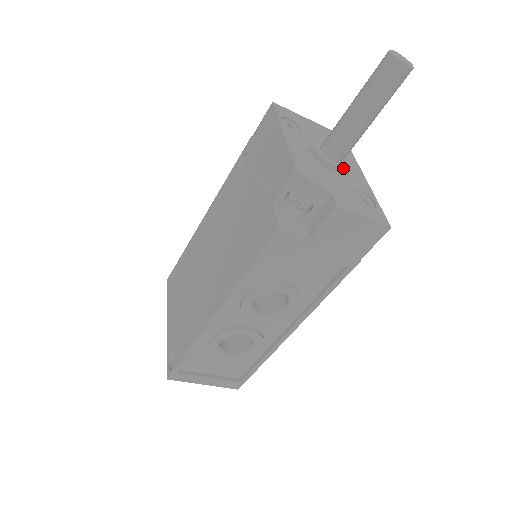
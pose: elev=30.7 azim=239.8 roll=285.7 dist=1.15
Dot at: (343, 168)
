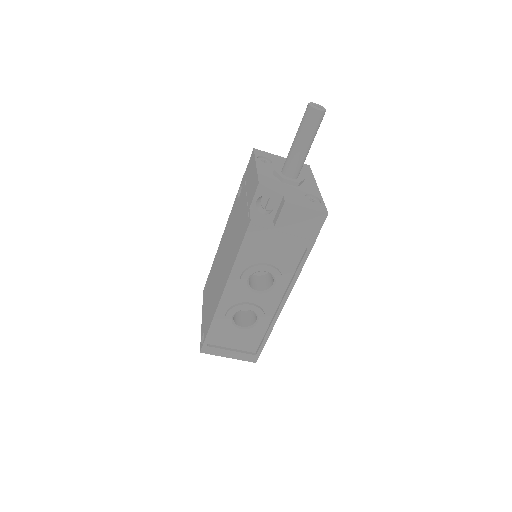
Dot at: (297, 181)
